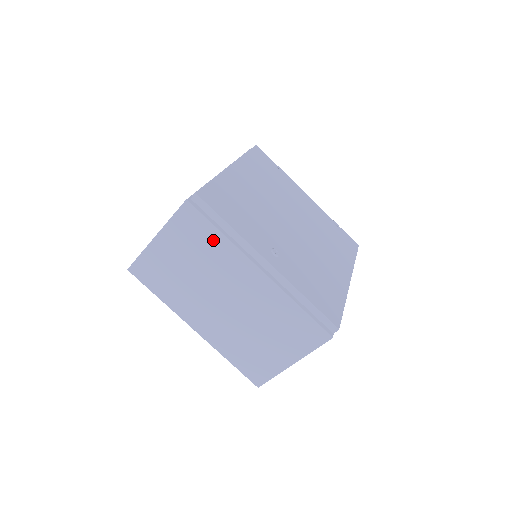
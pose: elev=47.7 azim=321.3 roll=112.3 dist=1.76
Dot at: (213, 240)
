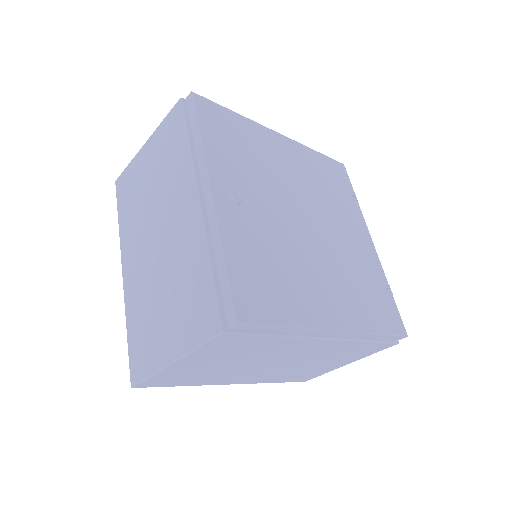
Dot at: (179, 149)
